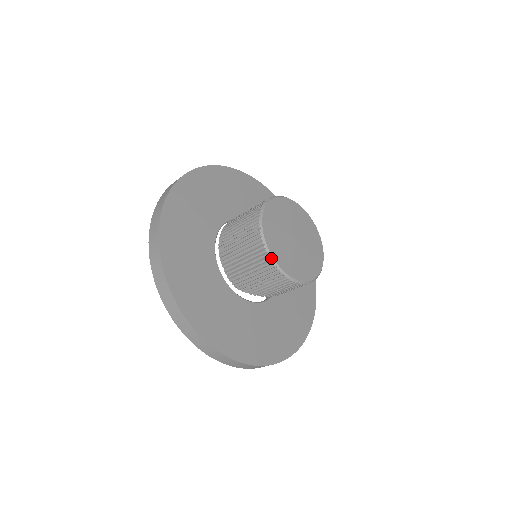
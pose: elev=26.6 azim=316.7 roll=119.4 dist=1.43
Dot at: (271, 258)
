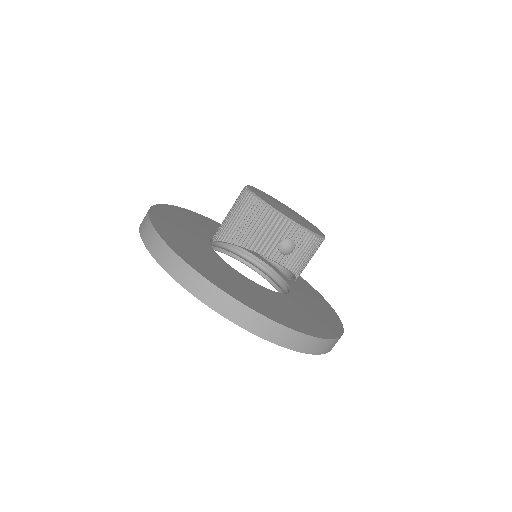
Dot at: (246, 186)
